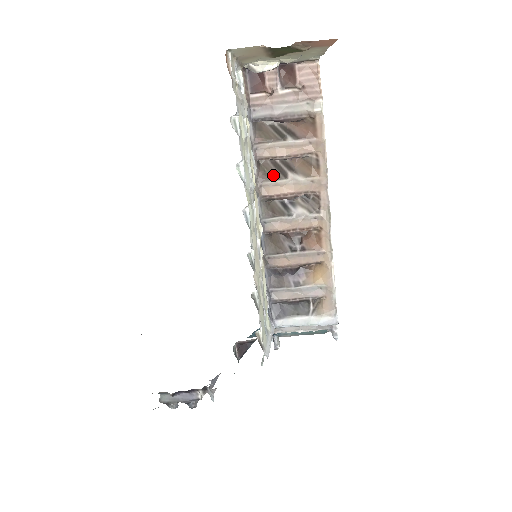
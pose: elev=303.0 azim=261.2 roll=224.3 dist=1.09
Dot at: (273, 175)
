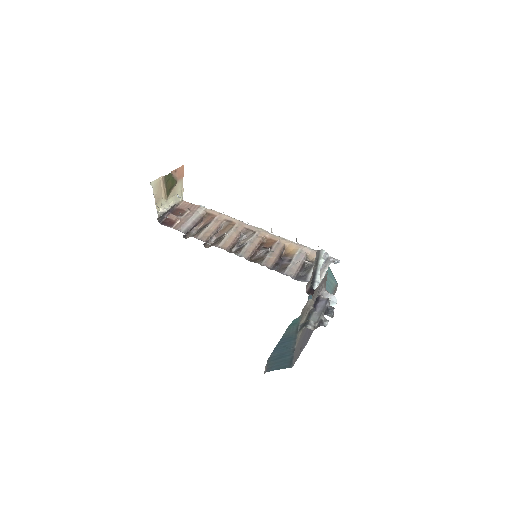
Dot at: (219, 241)
